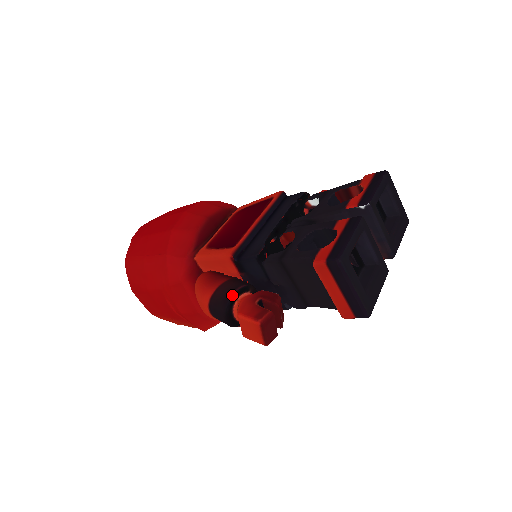
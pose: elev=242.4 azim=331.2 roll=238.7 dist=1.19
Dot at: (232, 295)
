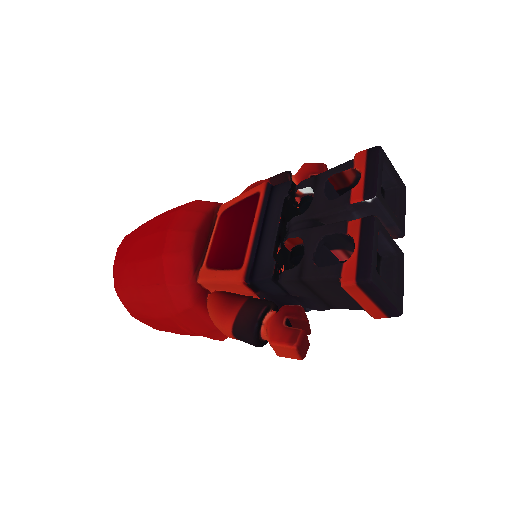
Dot at: (257, 322)
